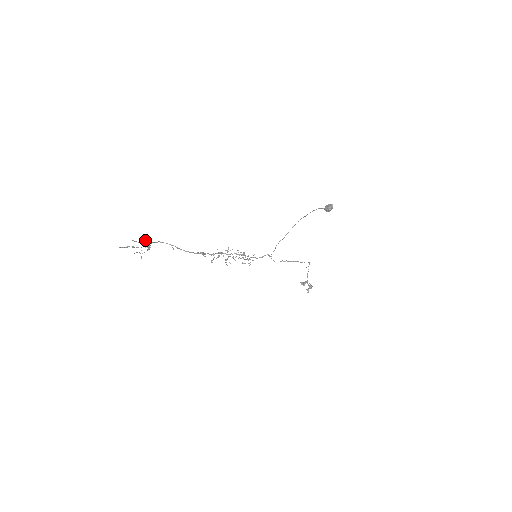
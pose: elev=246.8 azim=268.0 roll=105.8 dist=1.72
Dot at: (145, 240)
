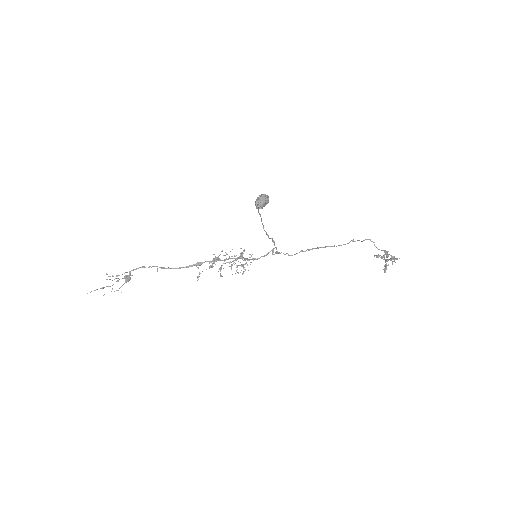
Dot at: occluded
